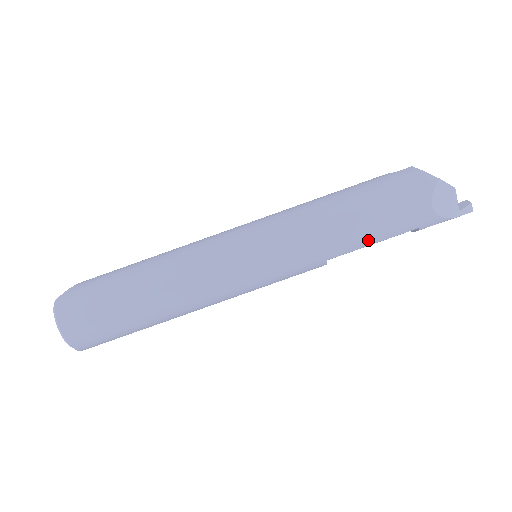
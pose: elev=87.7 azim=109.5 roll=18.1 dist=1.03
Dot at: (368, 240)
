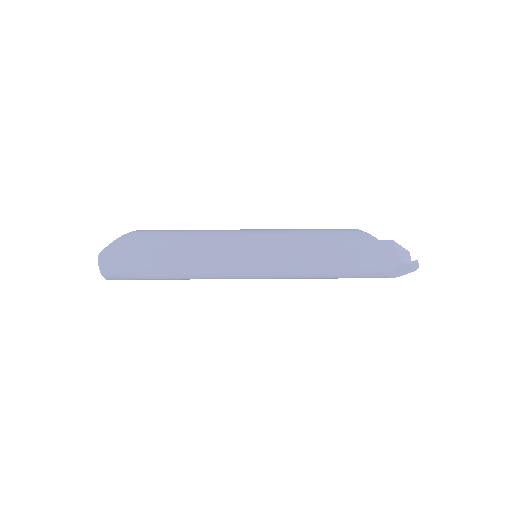
Dot at: (337, 278)
